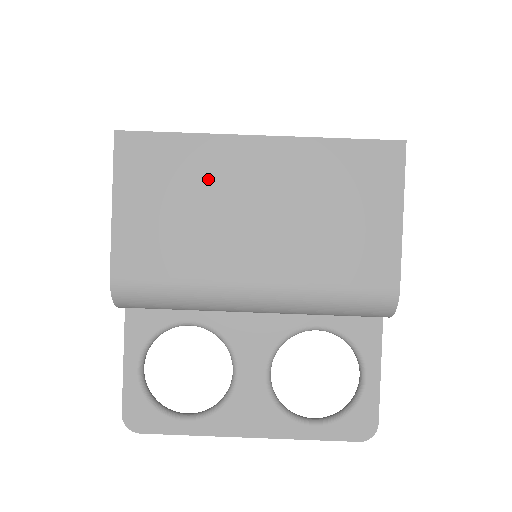
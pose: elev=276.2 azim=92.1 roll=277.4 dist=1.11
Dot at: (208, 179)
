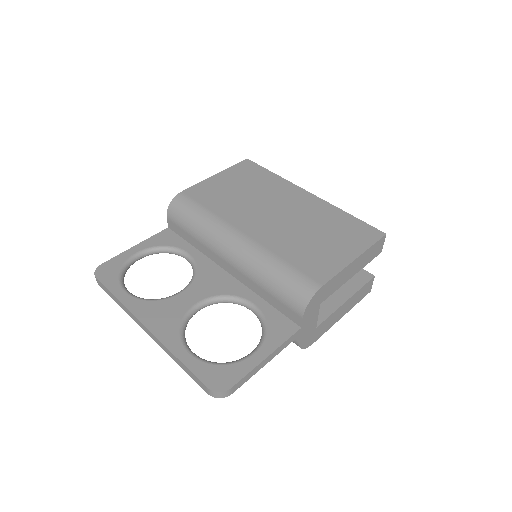
Dot at: (268, 191)
